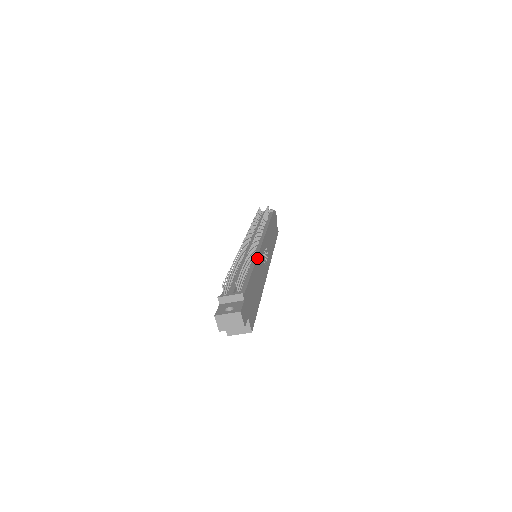
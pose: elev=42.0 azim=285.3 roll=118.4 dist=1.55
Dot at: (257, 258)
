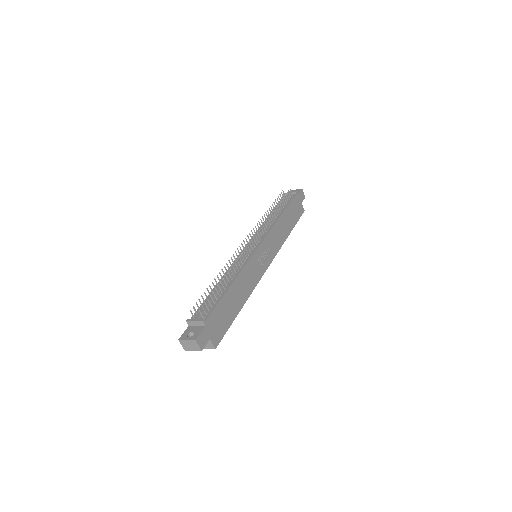
Dot at: (243, 269)
